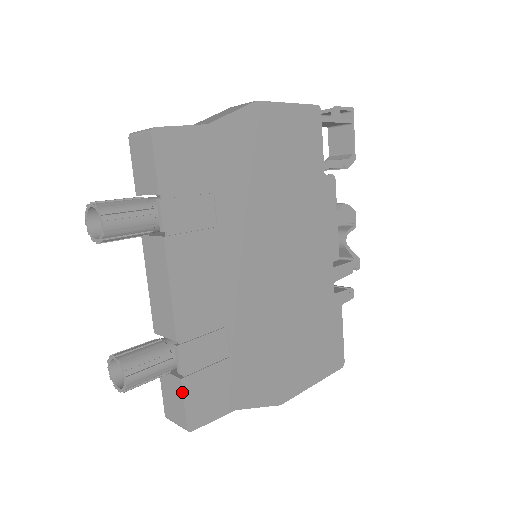
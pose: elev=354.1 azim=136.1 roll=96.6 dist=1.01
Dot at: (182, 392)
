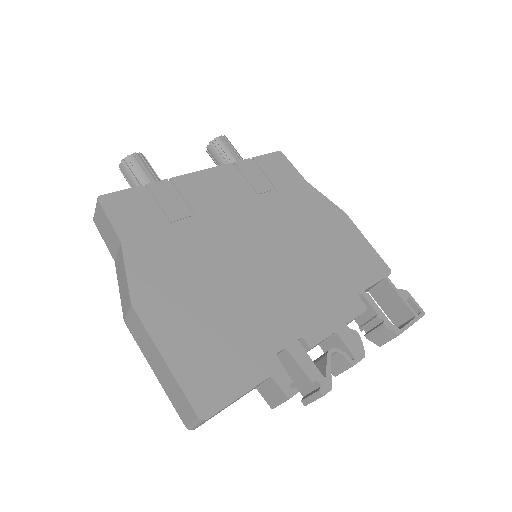
Dot at: (132, 188)
